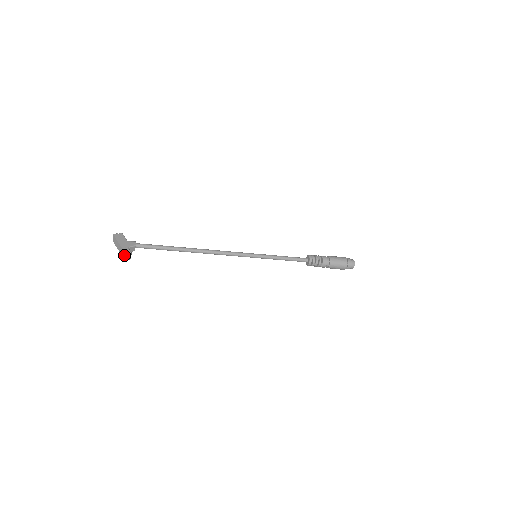
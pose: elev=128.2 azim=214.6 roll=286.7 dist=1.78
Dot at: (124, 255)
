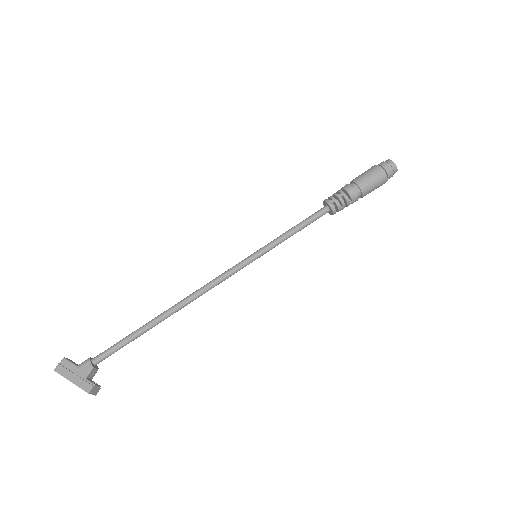
Dot at: (88, 392)
